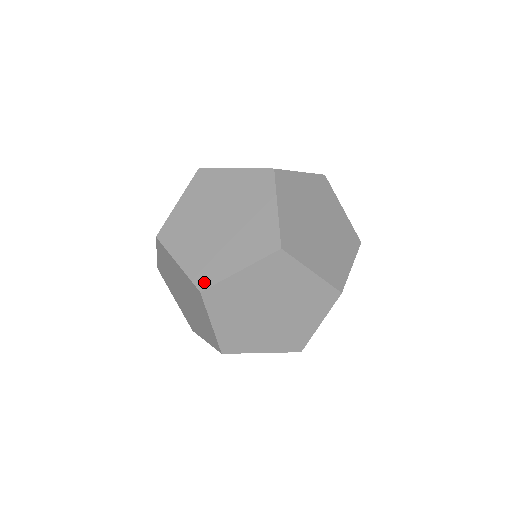
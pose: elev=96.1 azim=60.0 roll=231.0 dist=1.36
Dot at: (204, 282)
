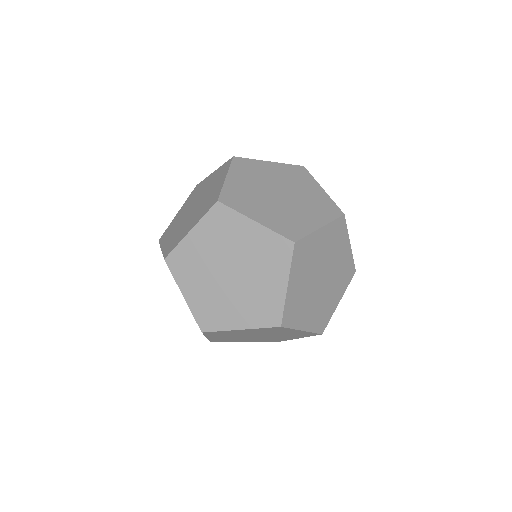
Dot at: (206, 325)
